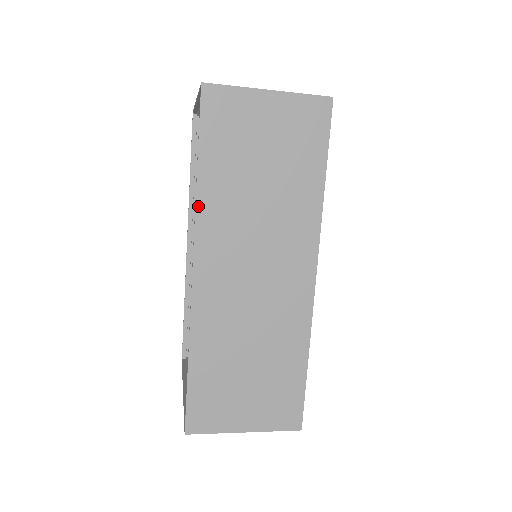
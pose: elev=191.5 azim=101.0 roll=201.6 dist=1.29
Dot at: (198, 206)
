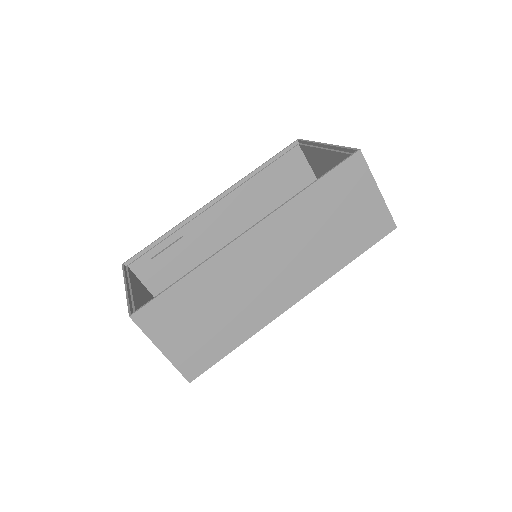
Dot at: (290, 202)
